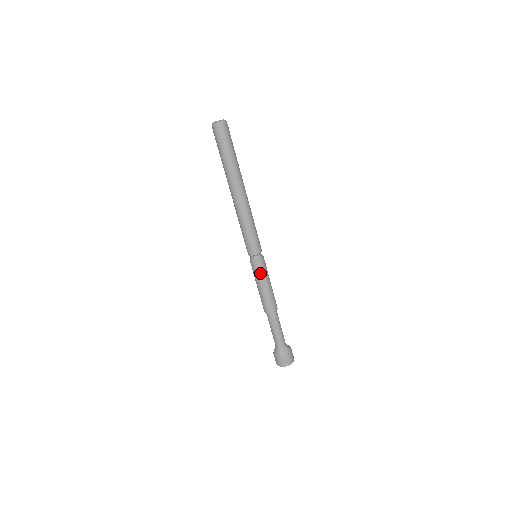
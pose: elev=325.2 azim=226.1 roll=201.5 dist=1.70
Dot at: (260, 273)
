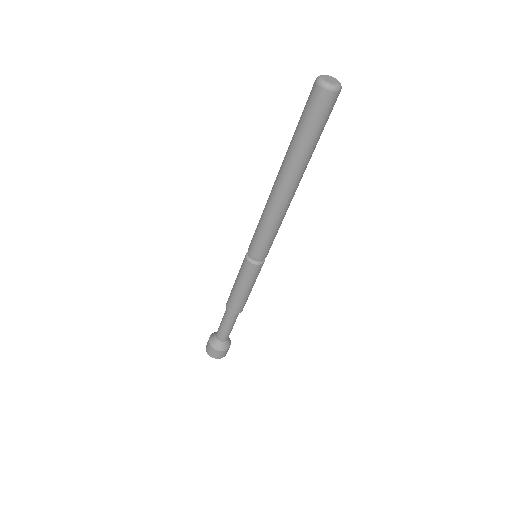
Dot at: (256, 277)
